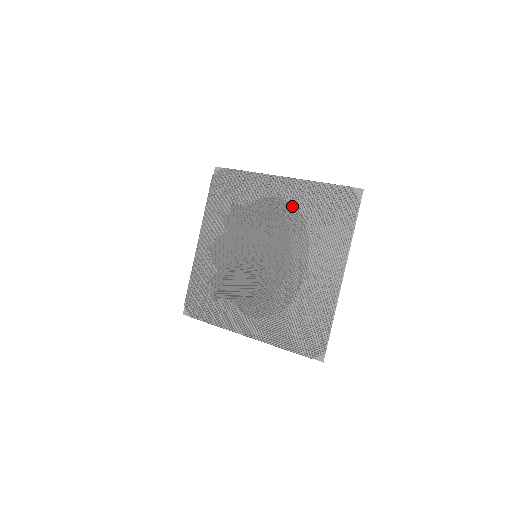
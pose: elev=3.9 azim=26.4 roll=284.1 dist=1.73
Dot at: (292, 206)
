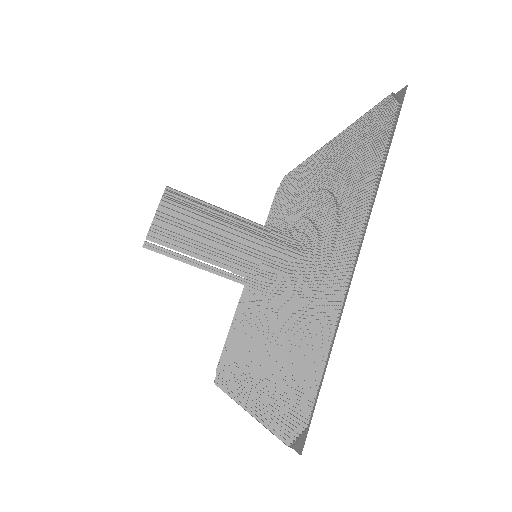
Dot at: occluded
